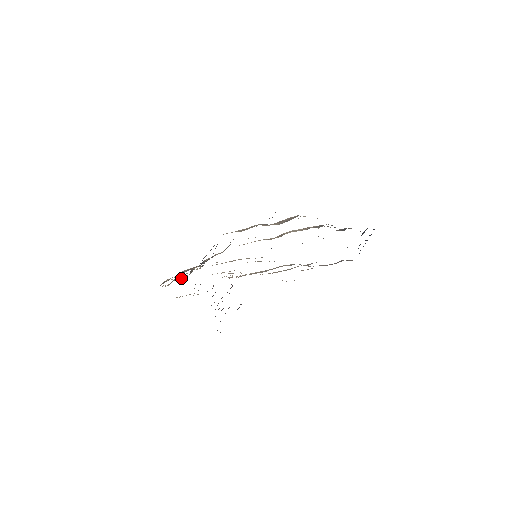
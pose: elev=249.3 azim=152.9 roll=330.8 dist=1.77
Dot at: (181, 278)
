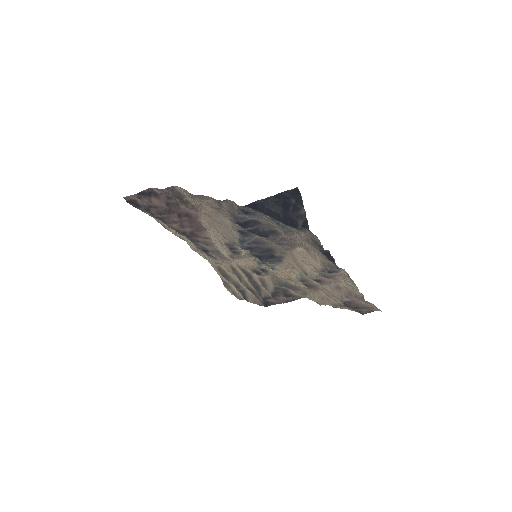
Dot at: (223, 266)
